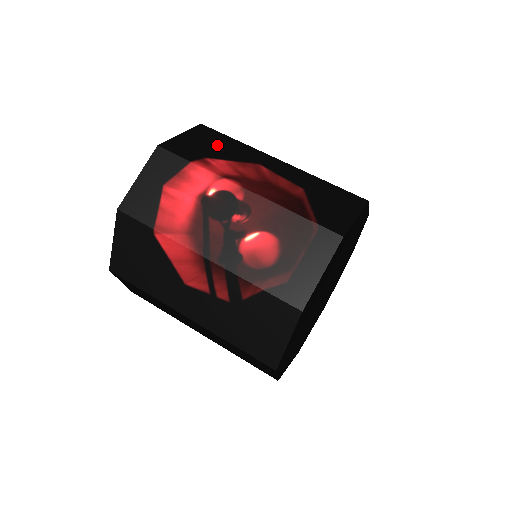
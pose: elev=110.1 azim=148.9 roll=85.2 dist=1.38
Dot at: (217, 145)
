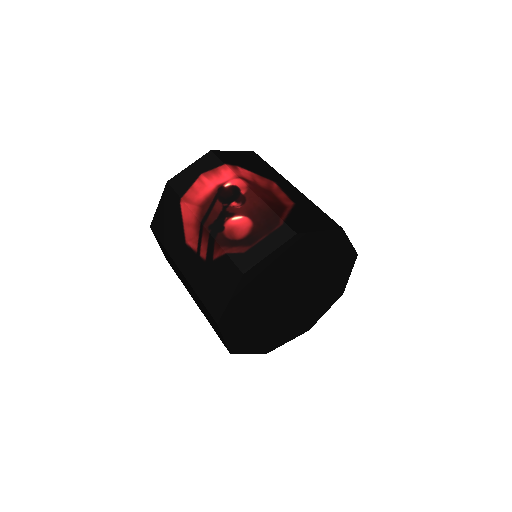
Dot at: (253, 164)
